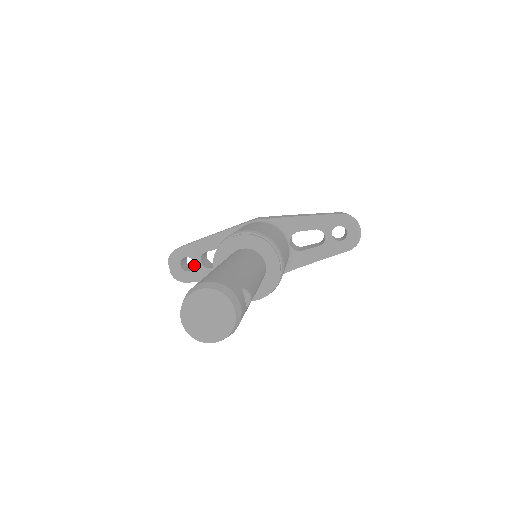
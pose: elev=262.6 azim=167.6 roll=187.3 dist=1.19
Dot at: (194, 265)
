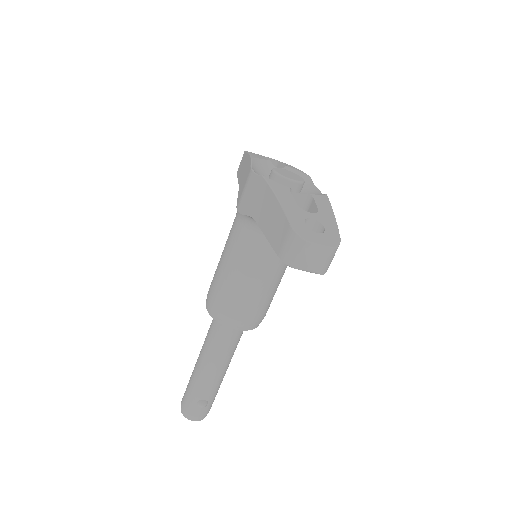
Dot at: occluded
